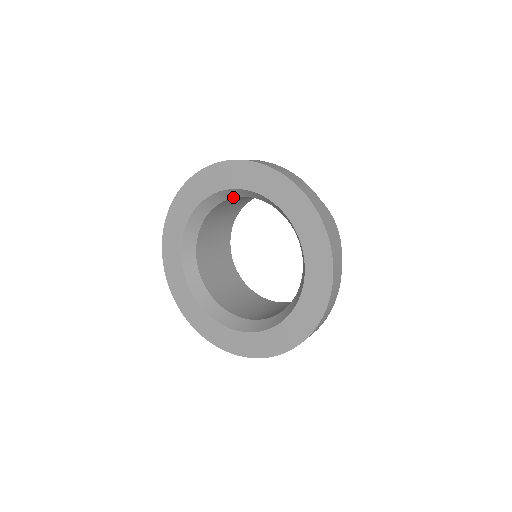
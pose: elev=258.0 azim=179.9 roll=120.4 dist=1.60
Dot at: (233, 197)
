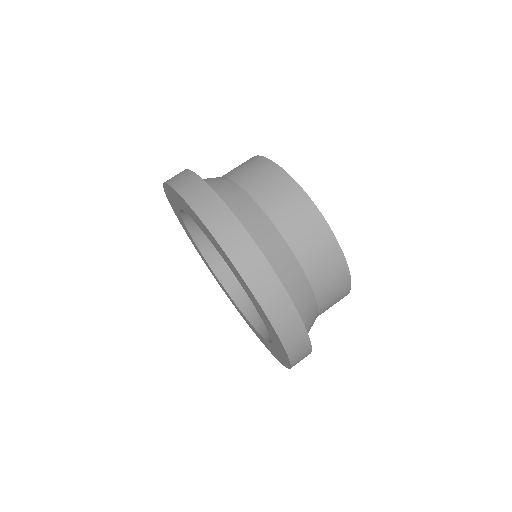
Dot at: occluded
